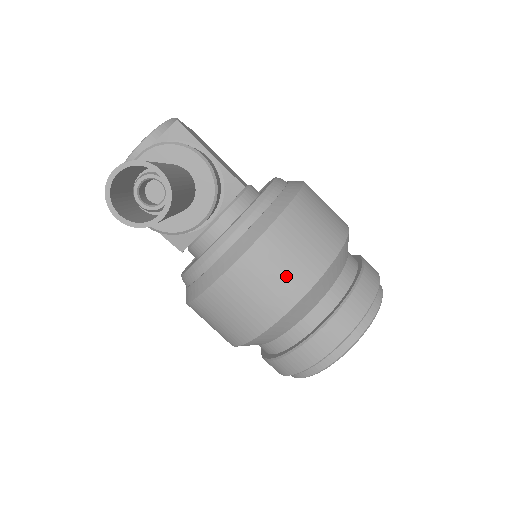
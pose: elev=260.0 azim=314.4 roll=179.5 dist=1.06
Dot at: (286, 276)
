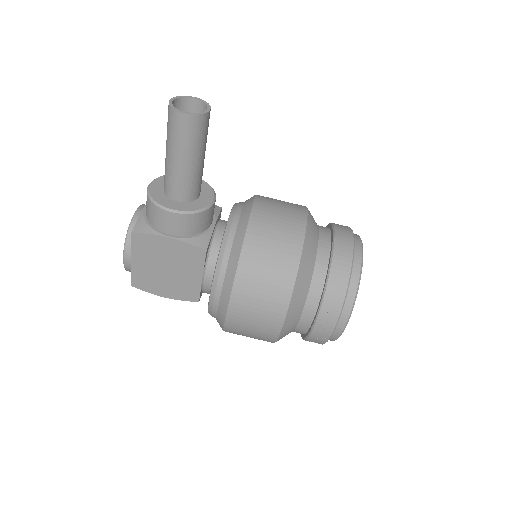
Dot at: (287, 209)
